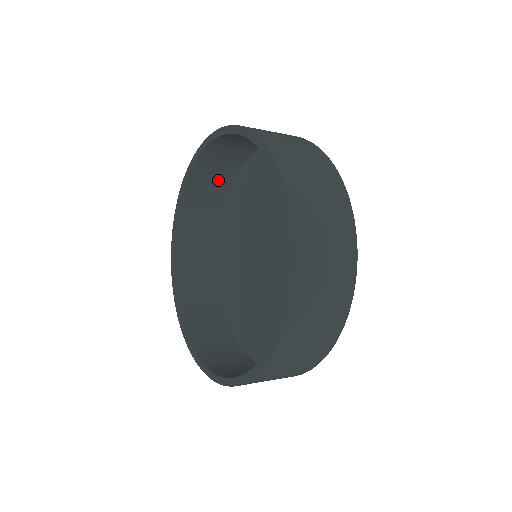
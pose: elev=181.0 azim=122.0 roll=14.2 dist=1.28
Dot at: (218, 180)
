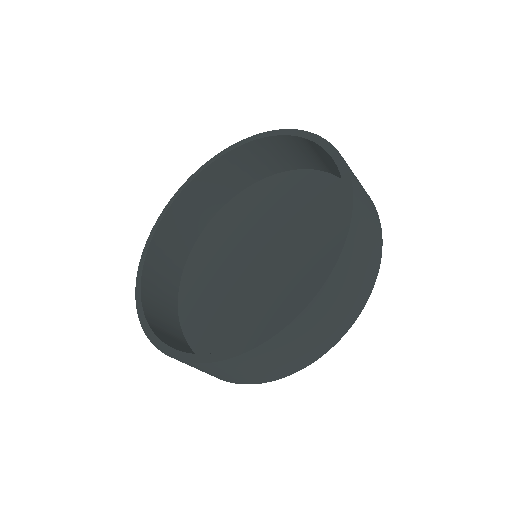
Dot at: (189, 228)
